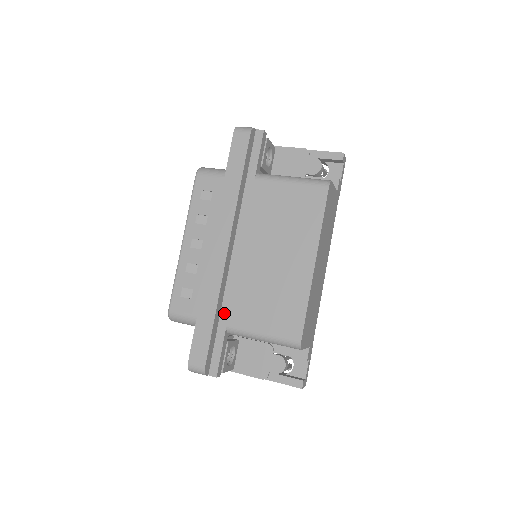
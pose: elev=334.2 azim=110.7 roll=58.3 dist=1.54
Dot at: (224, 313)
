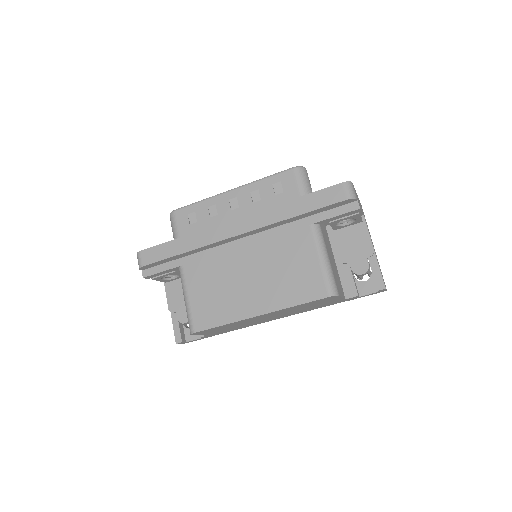
Dot at: (190, 258)
